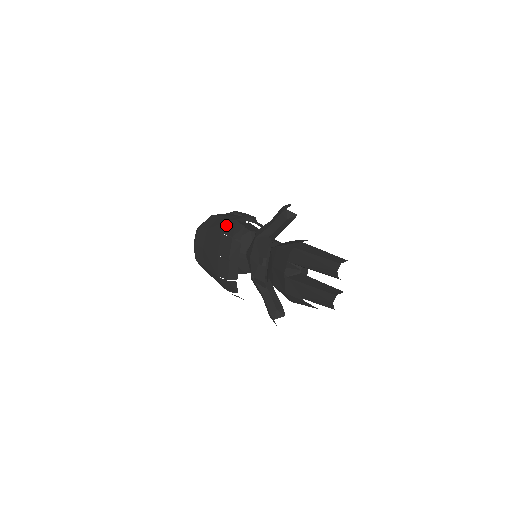
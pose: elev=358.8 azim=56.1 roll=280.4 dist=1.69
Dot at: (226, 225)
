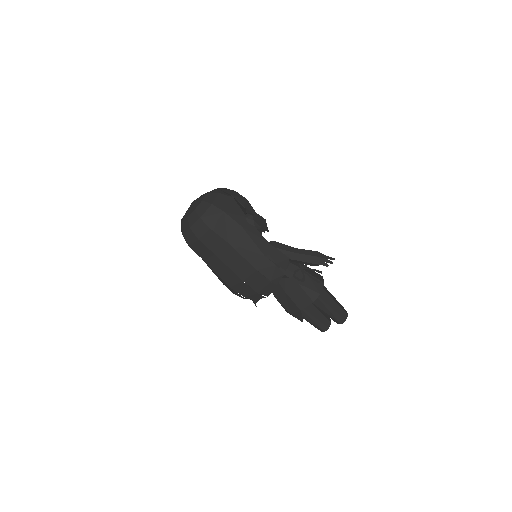
Dot at: (262, 262)
